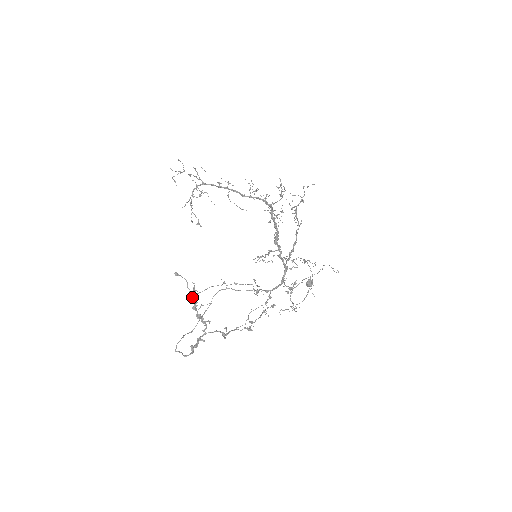
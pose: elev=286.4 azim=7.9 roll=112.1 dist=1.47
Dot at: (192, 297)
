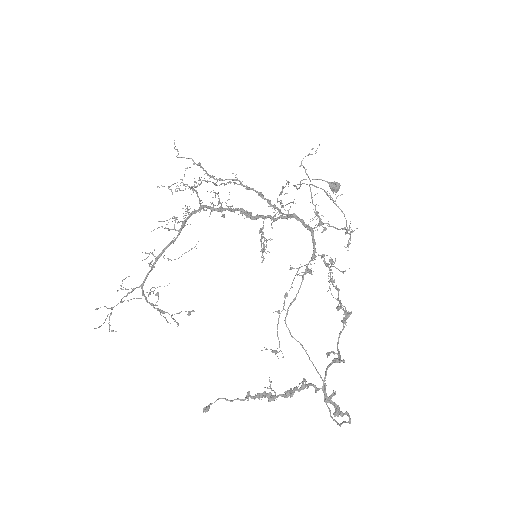
Dot at: (251, 398)
